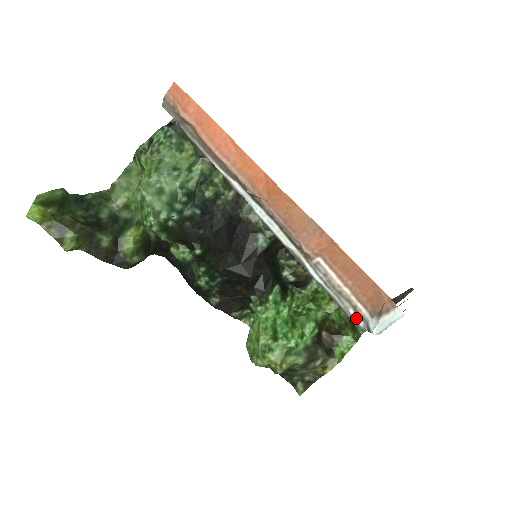
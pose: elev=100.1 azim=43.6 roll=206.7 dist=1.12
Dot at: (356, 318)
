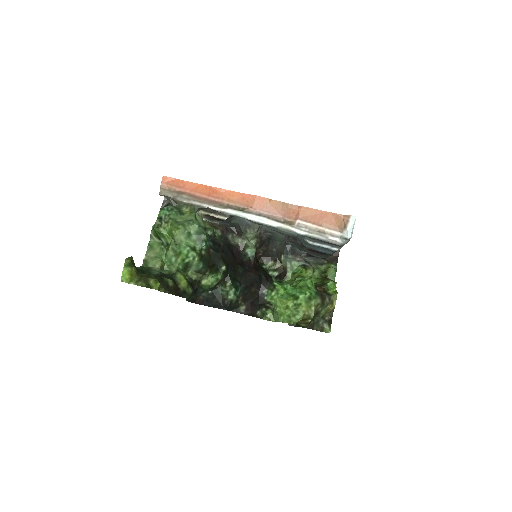
Dot at: (335, 240)
